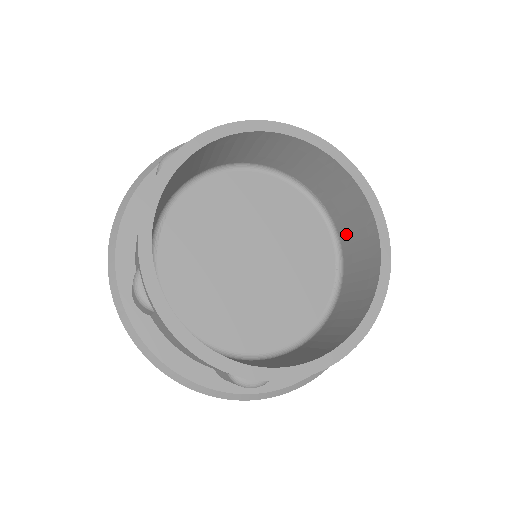
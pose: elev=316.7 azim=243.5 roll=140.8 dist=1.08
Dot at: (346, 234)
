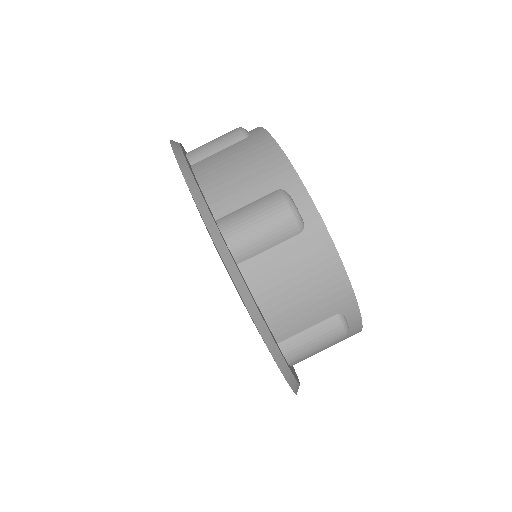
Dot at: occluded
